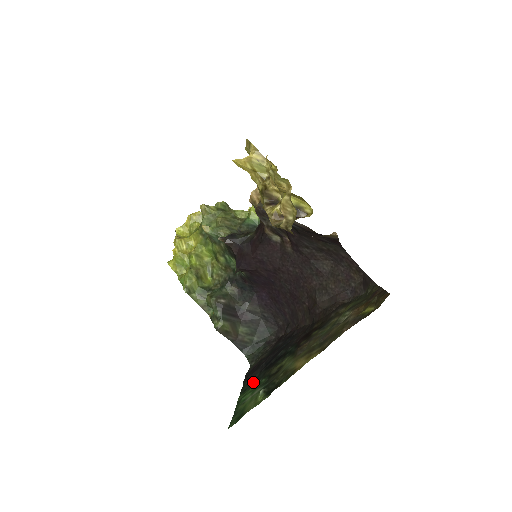
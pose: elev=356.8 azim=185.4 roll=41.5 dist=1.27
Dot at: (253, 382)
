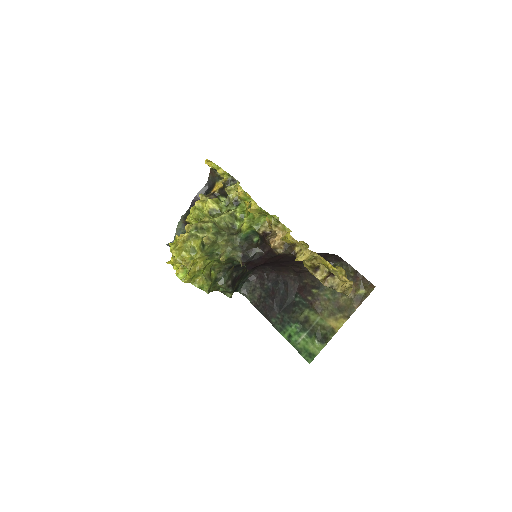
Dot at: (283, 323)
